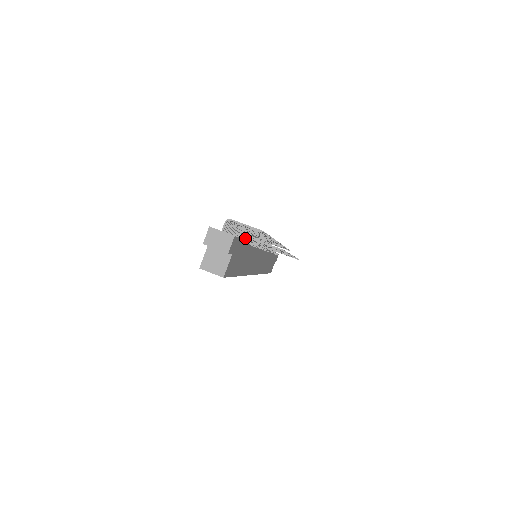
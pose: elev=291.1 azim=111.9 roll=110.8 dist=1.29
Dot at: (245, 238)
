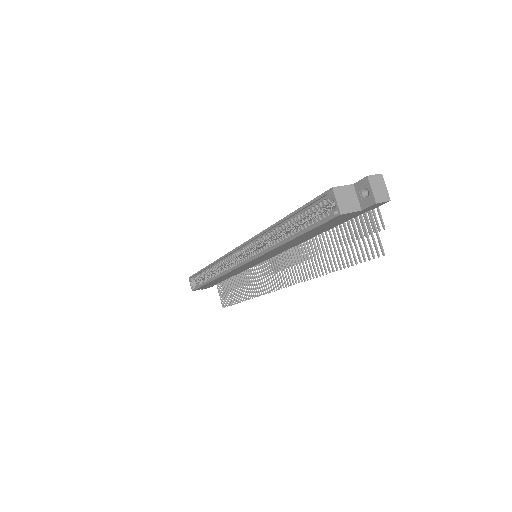
Dot at: occluded
